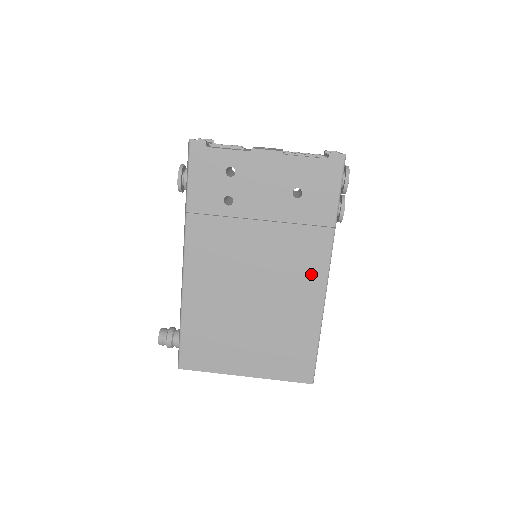
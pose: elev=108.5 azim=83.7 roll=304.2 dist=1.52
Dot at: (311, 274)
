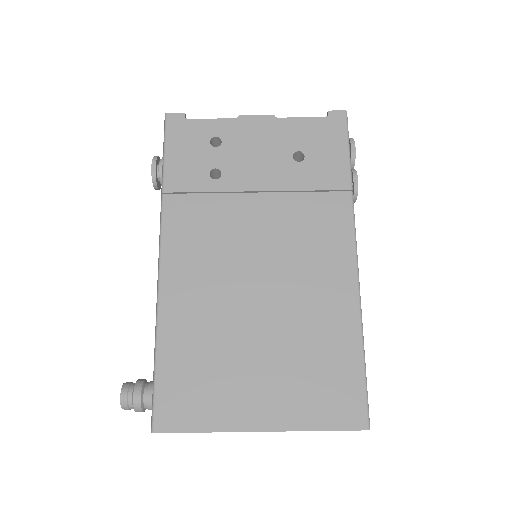
Dot at: (333, 253)
